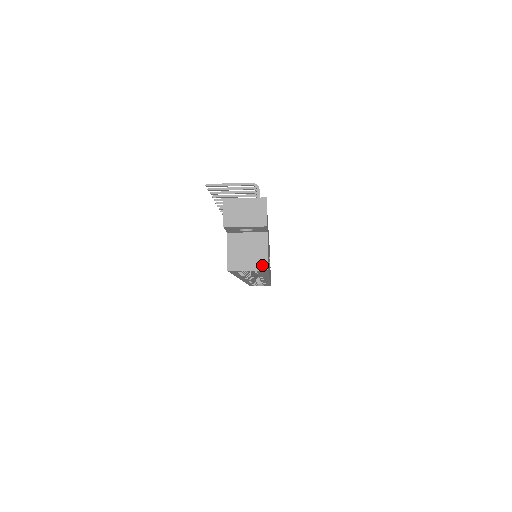
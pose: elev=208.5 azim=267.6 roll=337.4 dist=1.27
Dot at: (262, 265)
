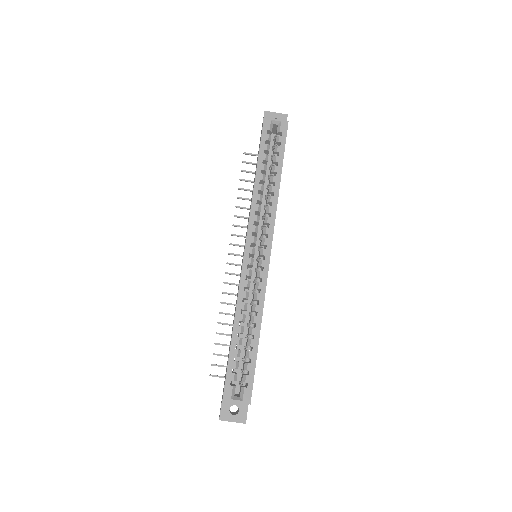
Dot at: (285, 122)
